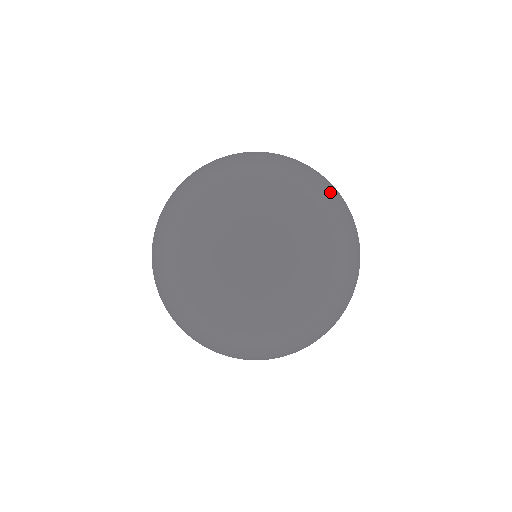
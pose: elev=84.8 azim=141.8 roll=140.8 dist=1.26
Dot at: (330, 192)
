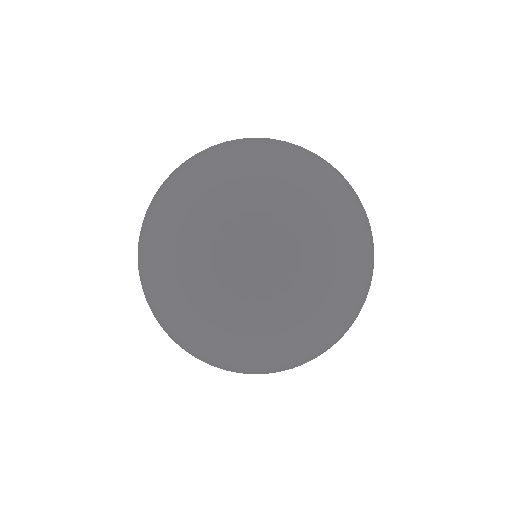
Dot at: (296, 150)
